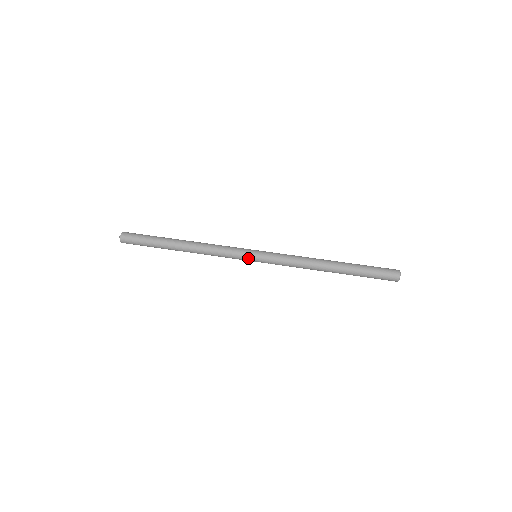
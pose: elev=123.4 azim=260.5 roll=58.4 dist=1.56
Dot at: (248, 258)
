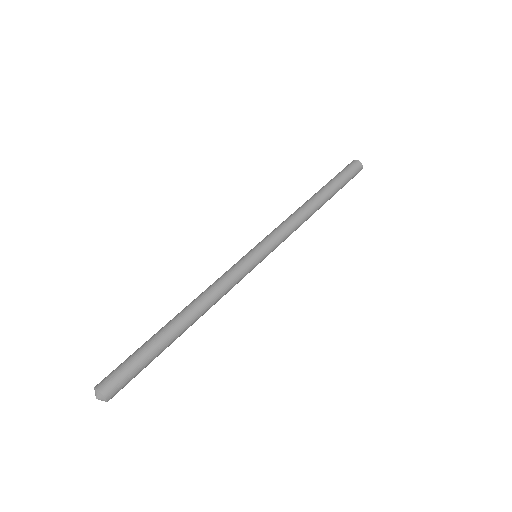
Dot at: occluded
